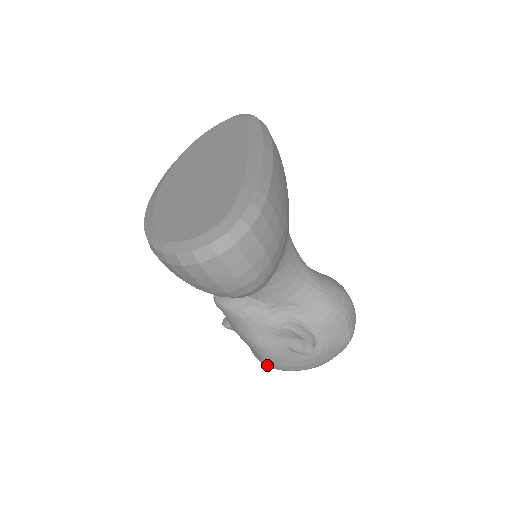
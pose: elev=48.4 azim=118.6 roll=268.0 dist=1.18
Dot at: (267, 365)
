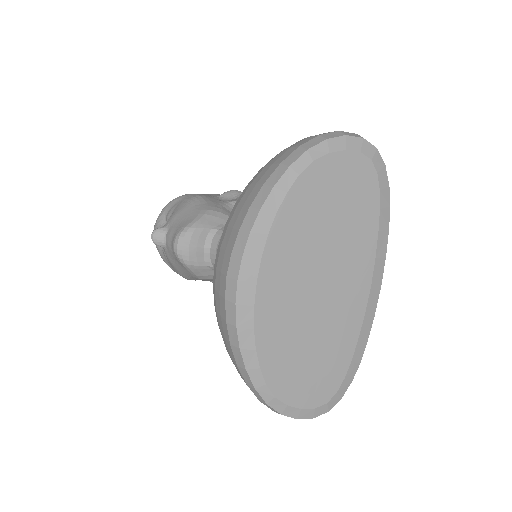
Dot at: occluded
